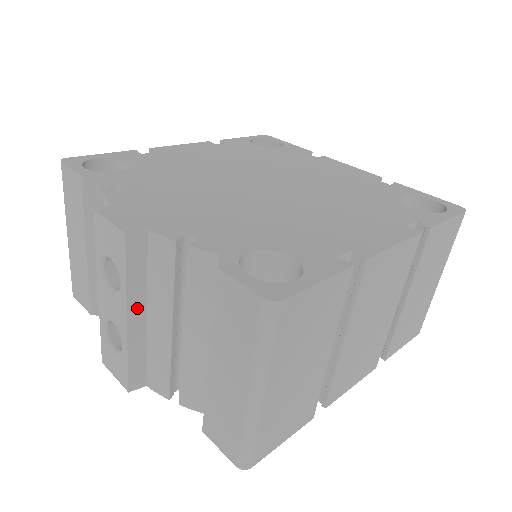
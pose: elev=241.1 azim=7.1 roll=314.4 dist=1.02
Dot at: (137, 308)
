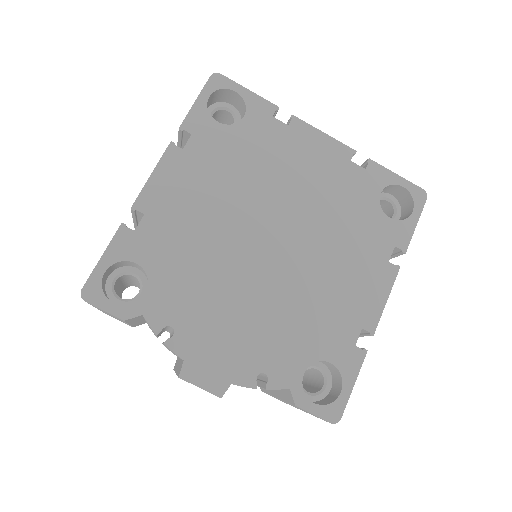
Dot at: occluded
